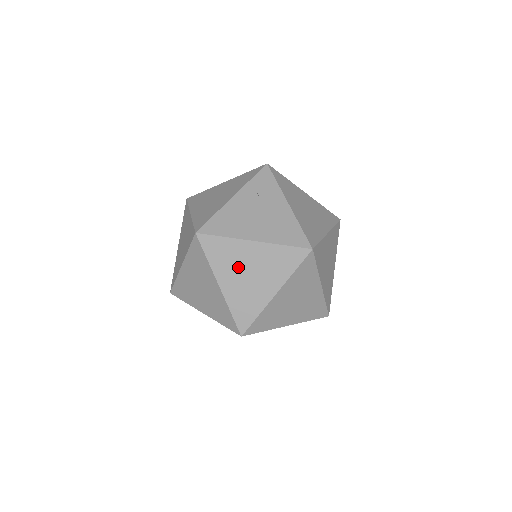
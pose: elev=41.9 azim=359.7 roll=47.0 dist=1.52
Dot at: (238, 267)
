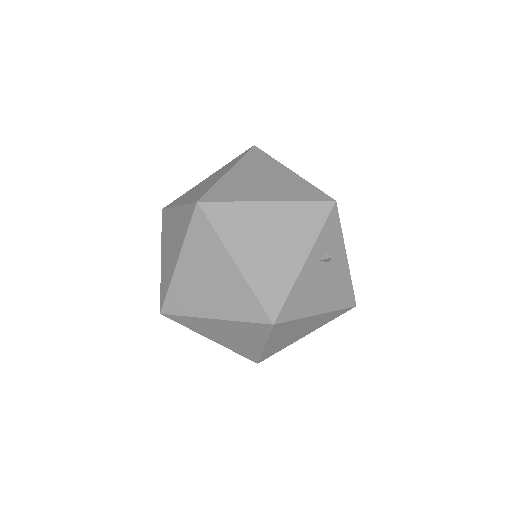
Dot at: (291, 332)
